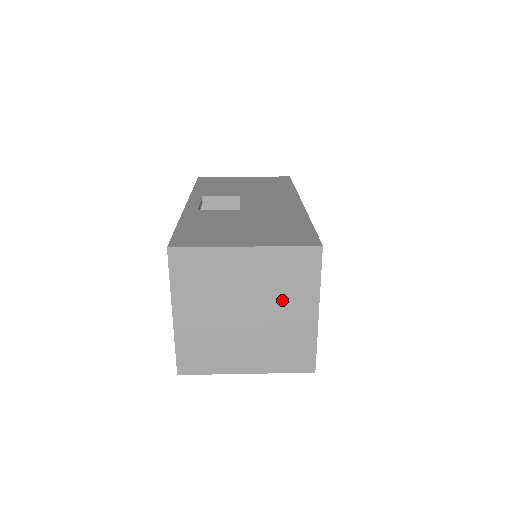
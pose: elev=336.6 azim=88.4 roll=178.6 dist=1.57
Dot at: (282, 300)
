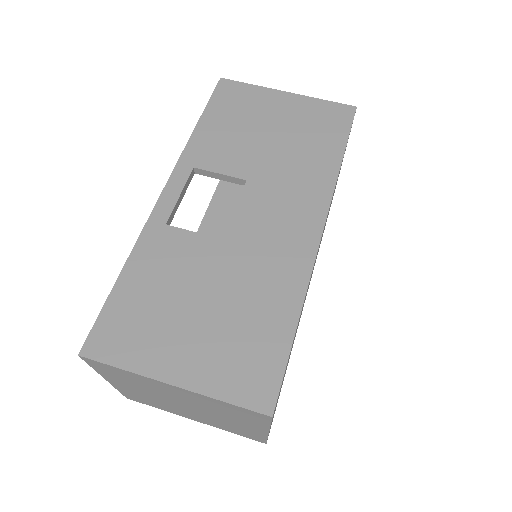
Dot at: (225, 415)
